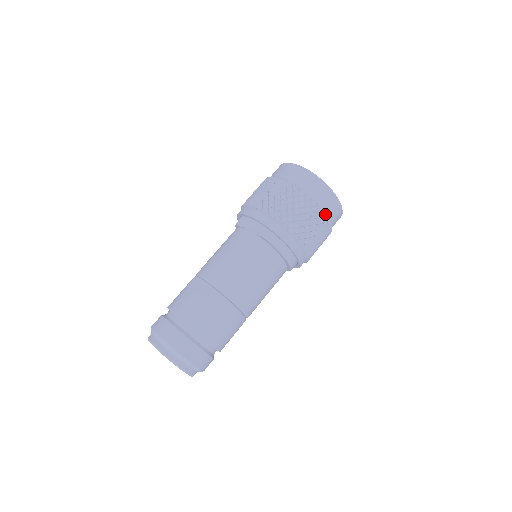
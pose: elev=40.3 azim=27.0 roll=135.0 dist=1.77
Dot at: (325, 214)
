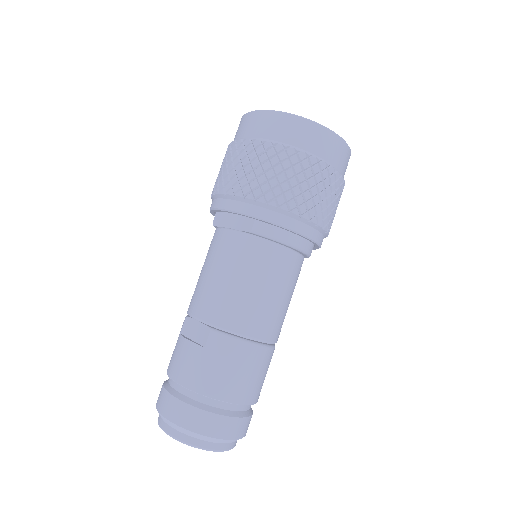
Dot at: (324, 163)
